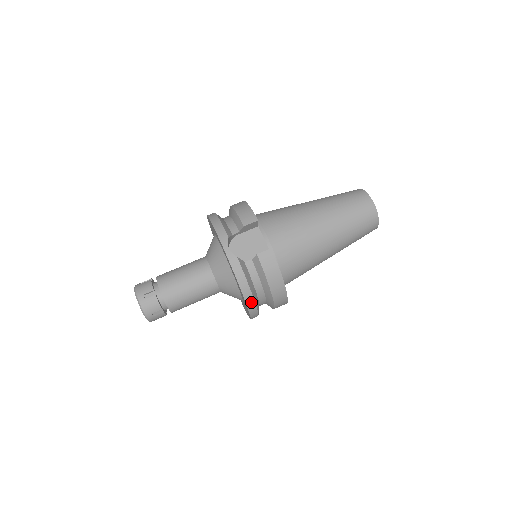
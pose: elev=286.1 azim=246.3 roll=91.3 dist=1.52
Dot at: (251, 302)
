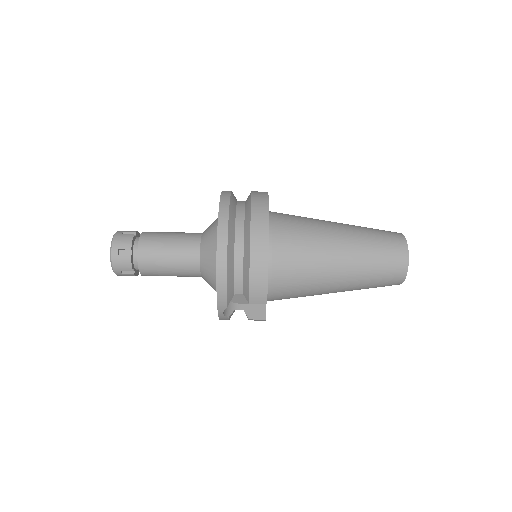
Dot at: occluded
